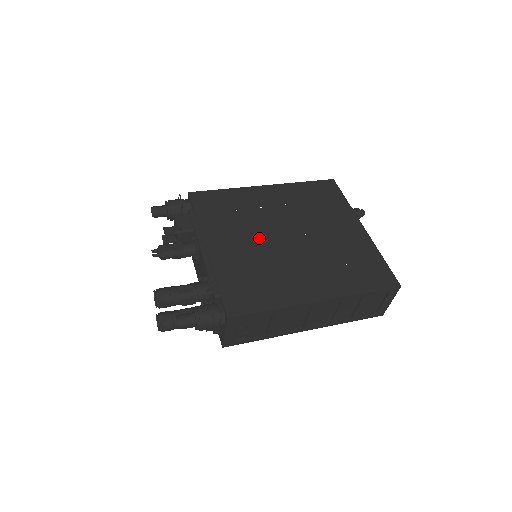
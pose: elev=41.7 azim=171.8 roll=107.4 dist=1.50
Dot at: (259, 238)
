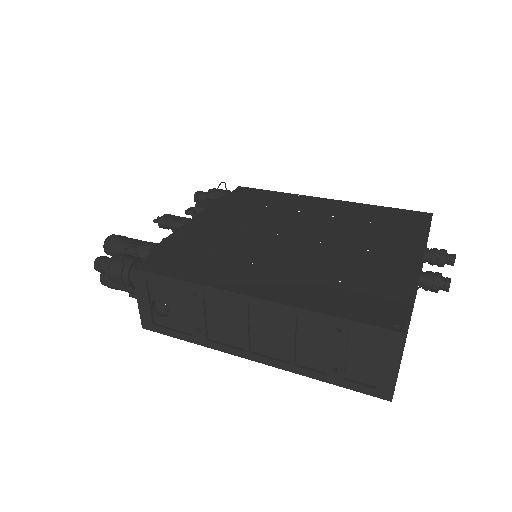
Dot at: (259, 229)
